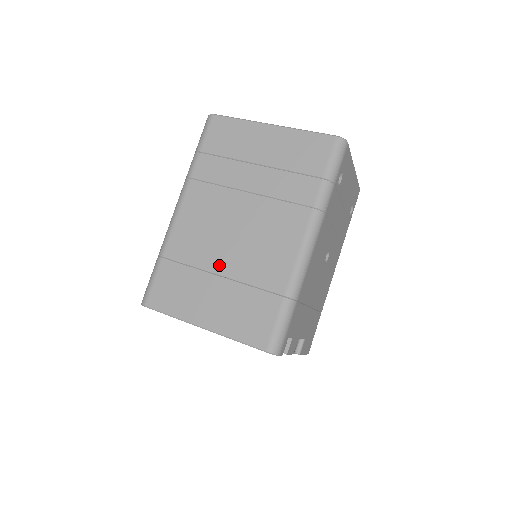
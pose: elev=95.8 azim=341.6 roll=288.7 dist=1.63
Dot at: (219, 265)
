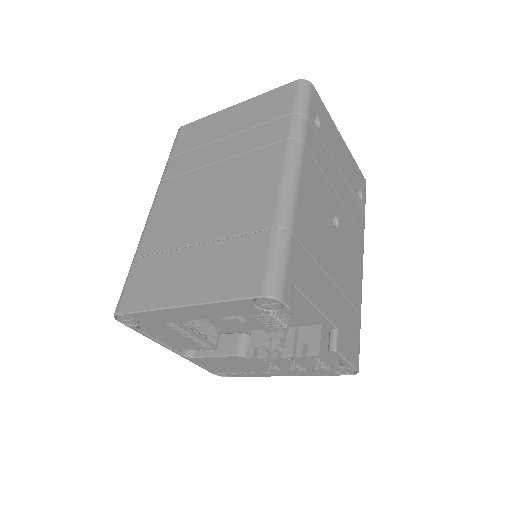
Dot at: (195, 235)
